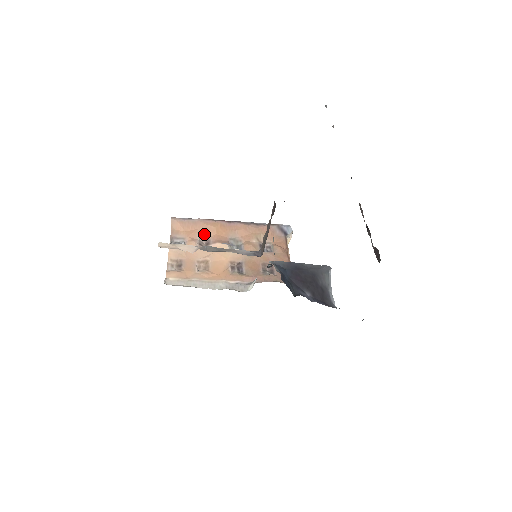
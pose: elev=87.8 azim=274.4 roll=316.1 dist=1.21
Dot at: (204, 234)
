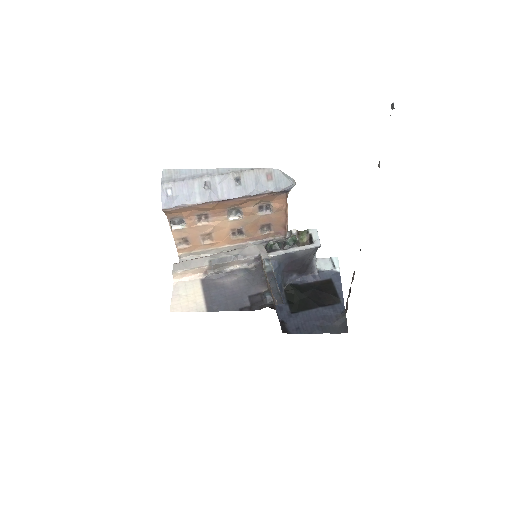
Dot at: (201, 211)
